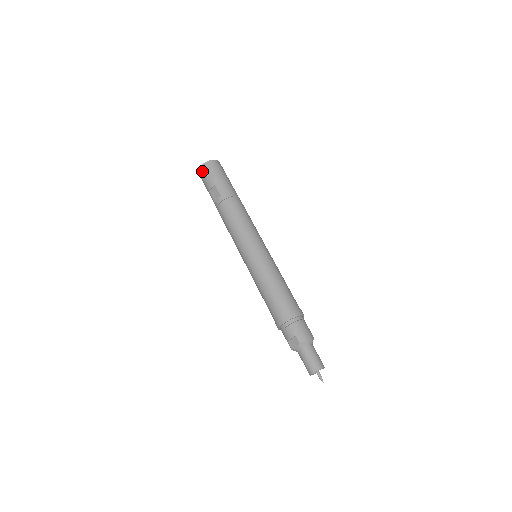
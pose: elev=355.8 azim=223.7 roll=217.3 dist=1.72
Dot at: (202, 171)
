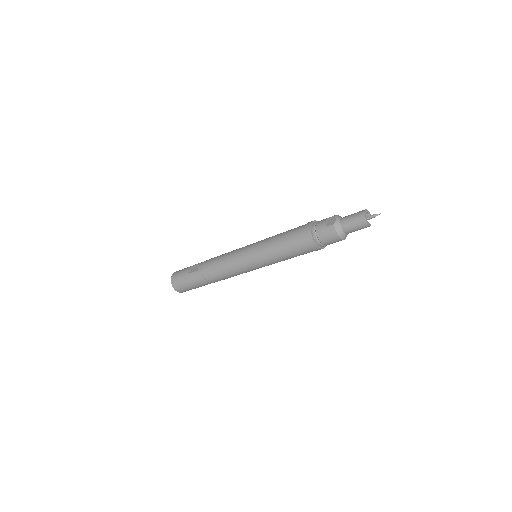
Dot at: (175, 274)
